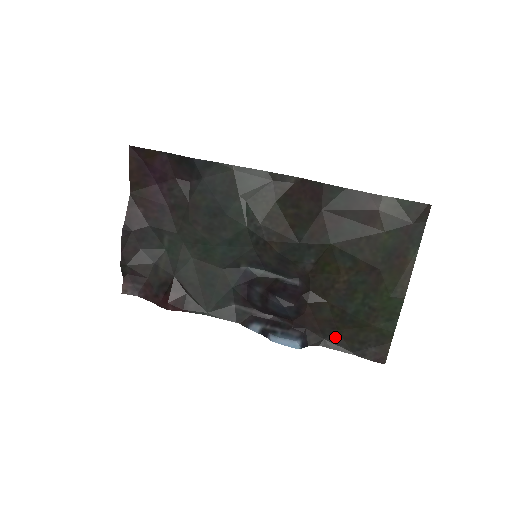
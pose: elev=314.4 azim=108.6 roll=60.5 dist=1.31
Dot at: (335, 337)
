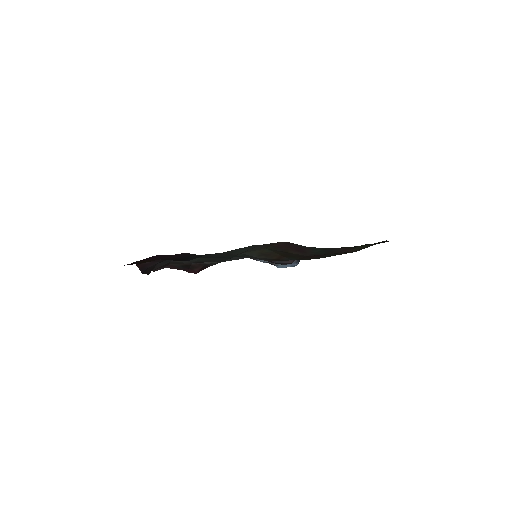
Dot at: occluded
